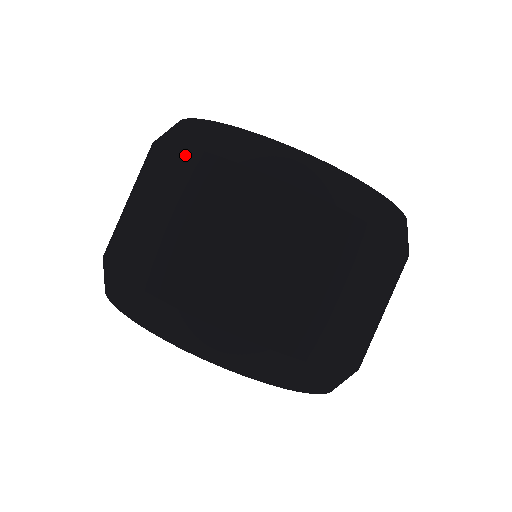
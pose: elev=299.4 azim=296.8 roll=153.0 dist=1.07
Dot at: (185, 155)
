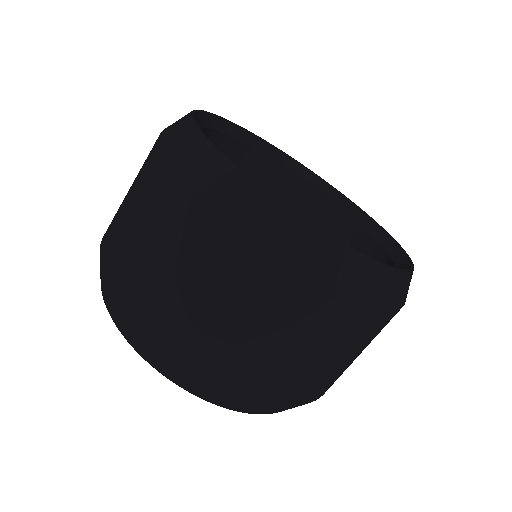
Dot at: (193, 201)
